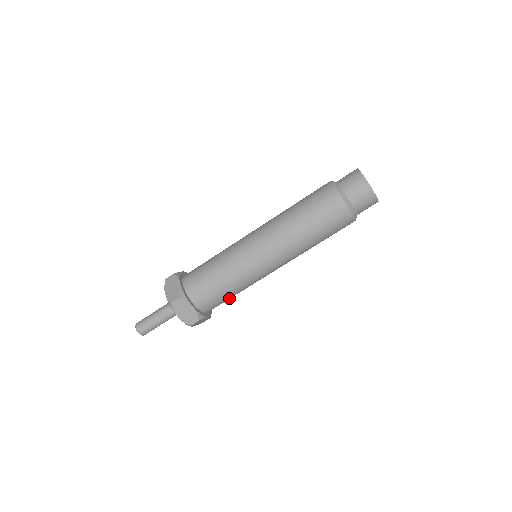
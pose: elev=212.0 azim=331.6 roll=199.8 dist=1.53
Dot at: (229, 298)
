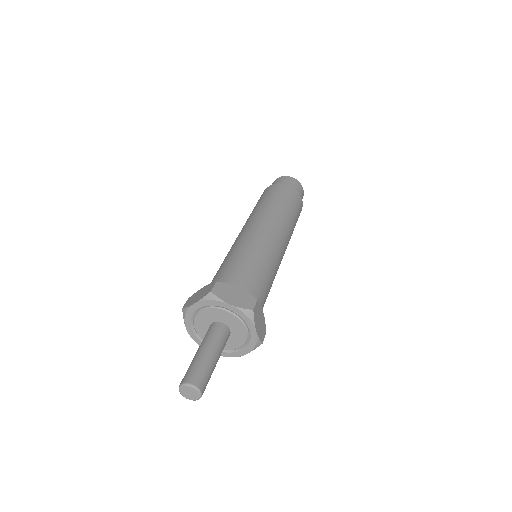
Dot at: (266, 287)
